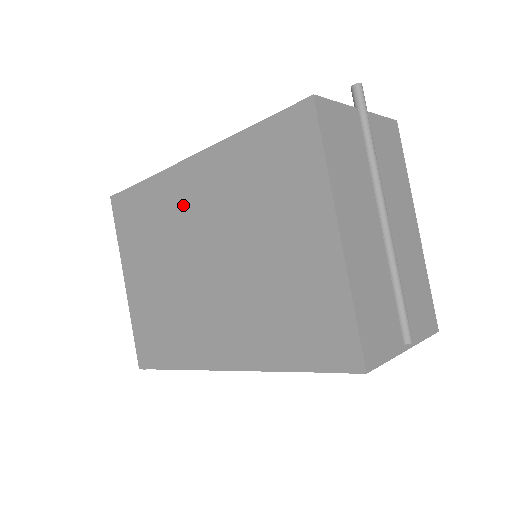
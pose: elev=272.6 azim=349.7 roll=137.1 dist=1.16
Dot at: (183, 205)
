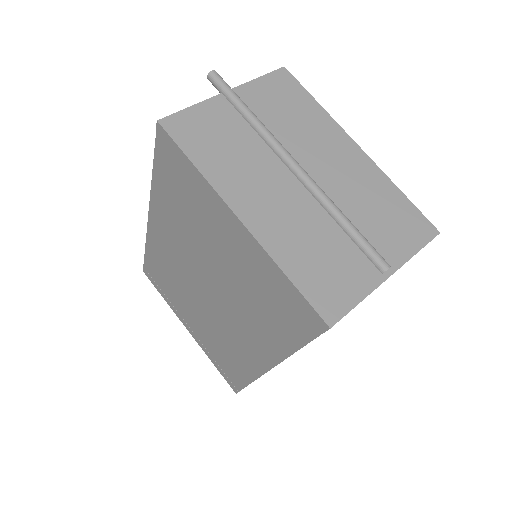
Dot at: (169, 253)
